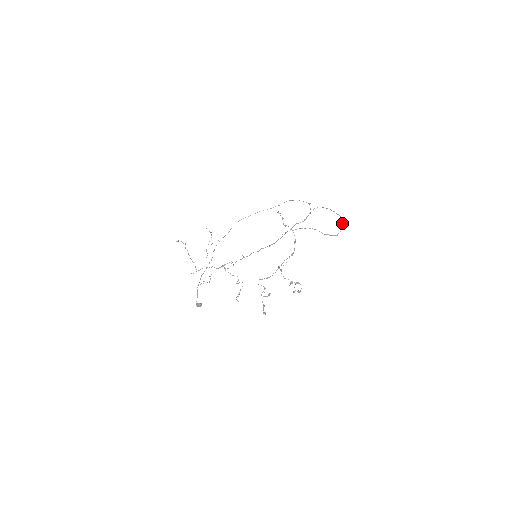
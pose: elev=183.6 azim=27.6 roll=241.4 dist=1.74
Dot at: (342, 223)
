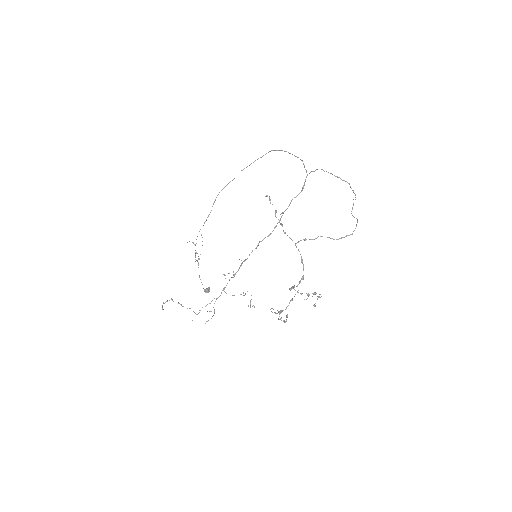
Dot at: (353, 199)
